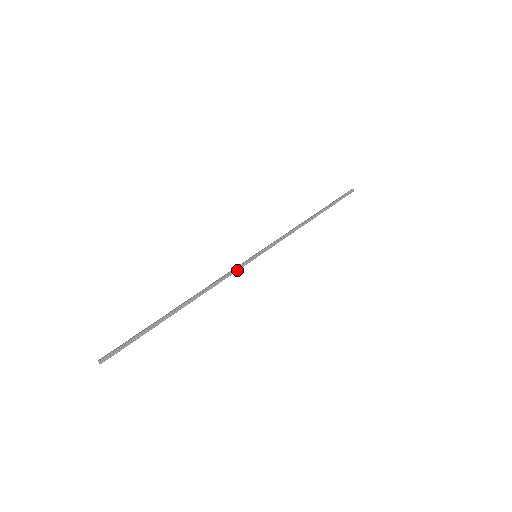
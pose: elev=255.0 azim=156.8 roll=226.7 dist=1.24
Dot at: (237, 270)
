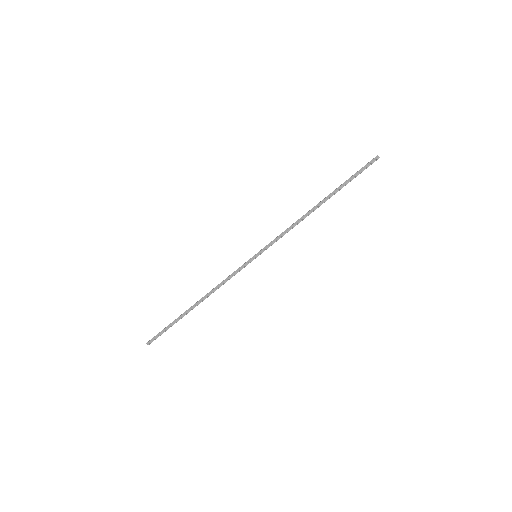
Dot at: occluded
